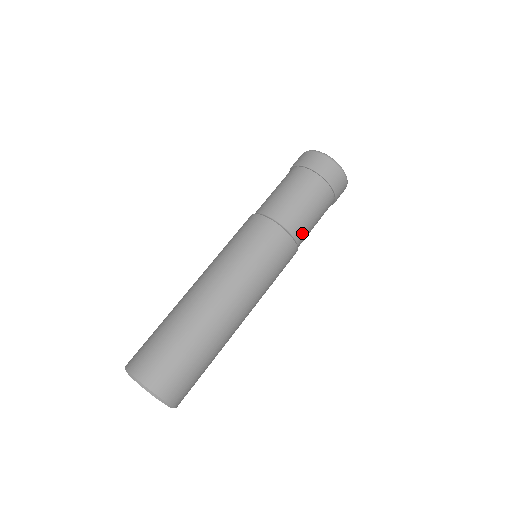
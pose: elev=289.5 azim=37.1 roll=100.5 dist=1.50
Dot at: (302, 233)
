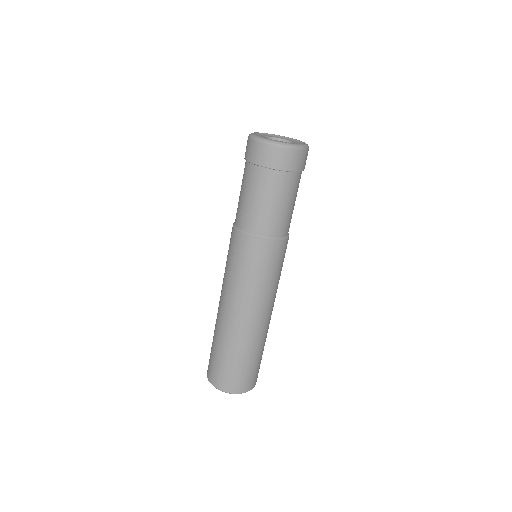
Dot at: (288, 226)
